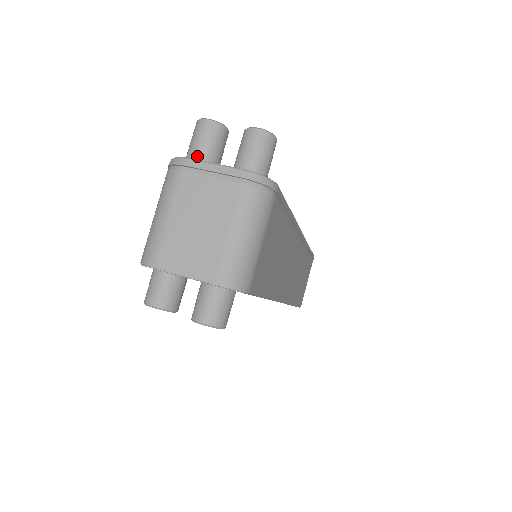
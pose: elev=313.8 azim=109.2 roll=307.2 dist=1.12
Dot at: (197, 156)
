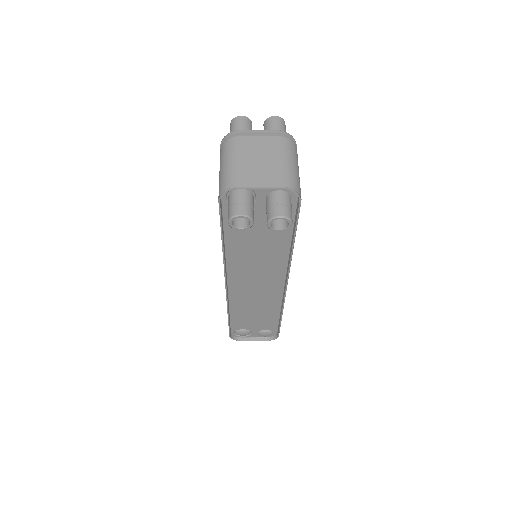
Dot at: occluded
